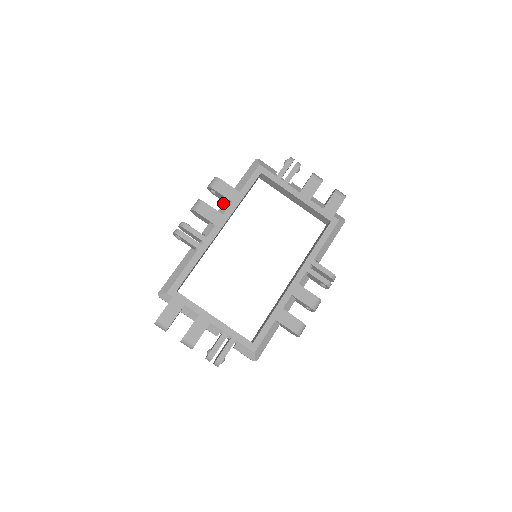
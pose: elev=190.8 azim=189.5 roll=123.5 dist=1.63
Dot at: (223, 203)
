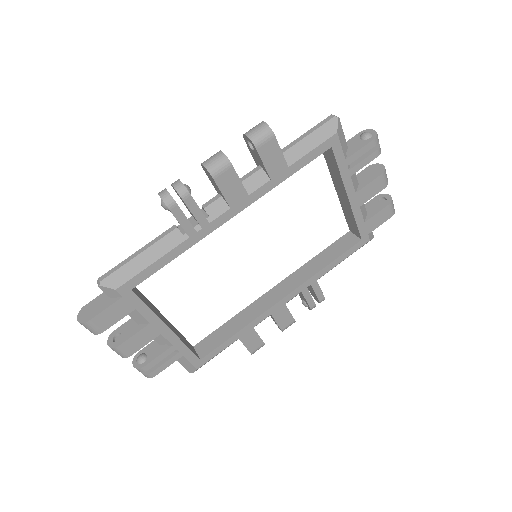
Dot at: (256, 171)
